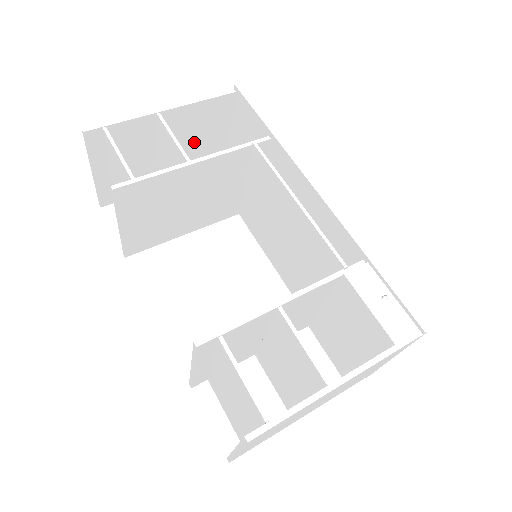
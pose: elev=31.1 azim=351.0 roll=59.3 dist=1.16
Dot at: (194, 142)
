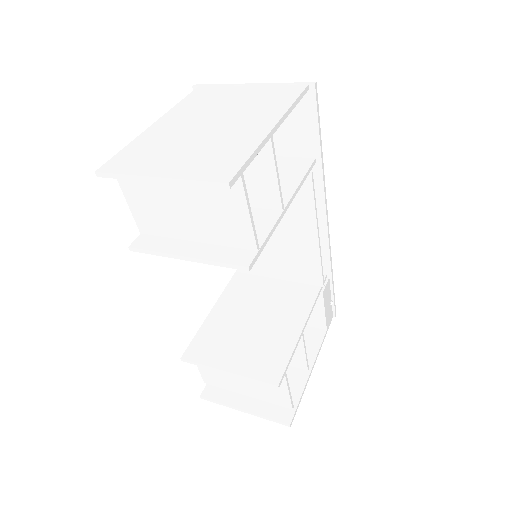
Dot at: occluded
